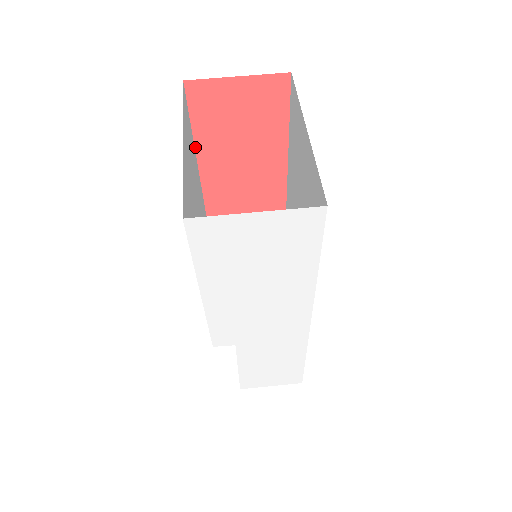
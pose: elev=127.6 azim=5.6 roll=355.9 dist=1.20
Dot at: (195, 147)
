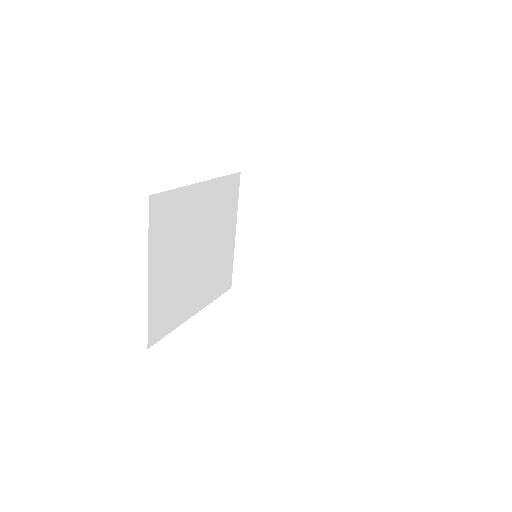
Dot at: (192, 184)
